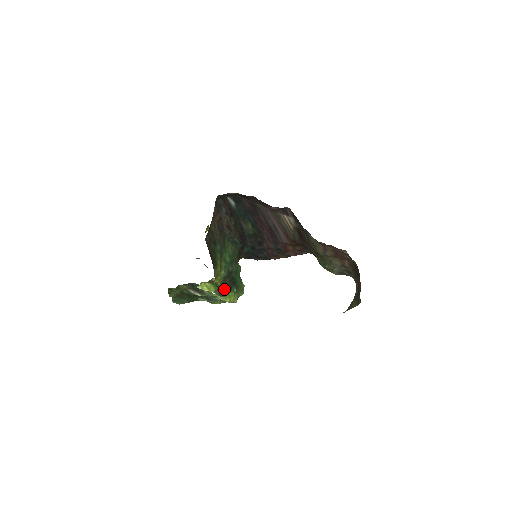
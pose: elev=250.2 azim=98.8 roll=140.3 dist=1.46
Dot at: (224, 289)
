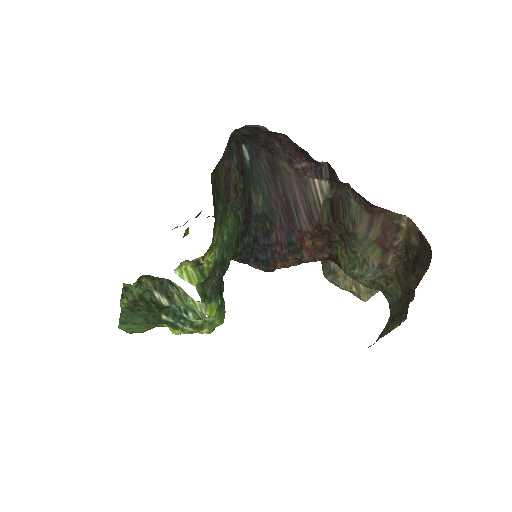
Dot at: (208, 289)
